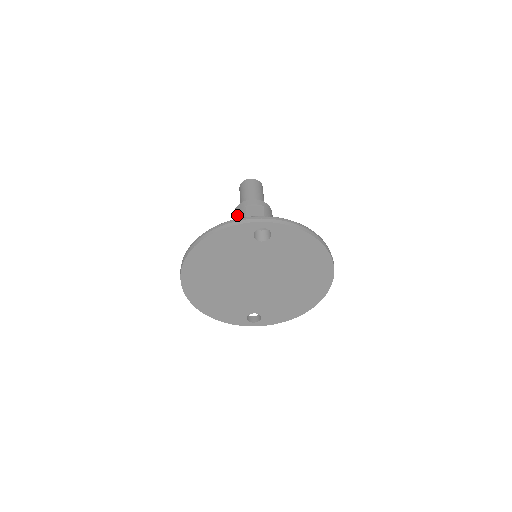
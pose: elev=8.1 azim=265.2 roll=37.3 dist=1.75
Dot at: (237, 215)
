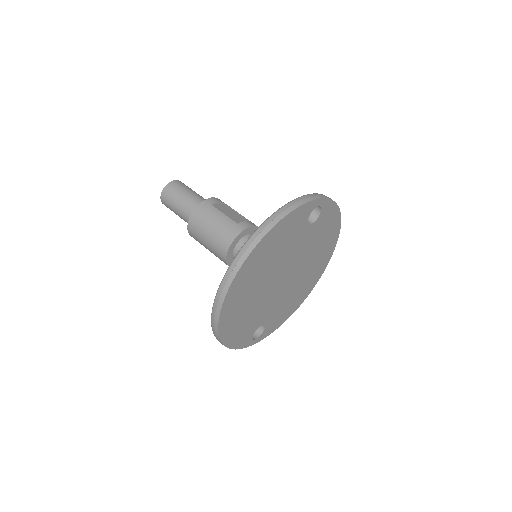
Dot at: (207, 216)
